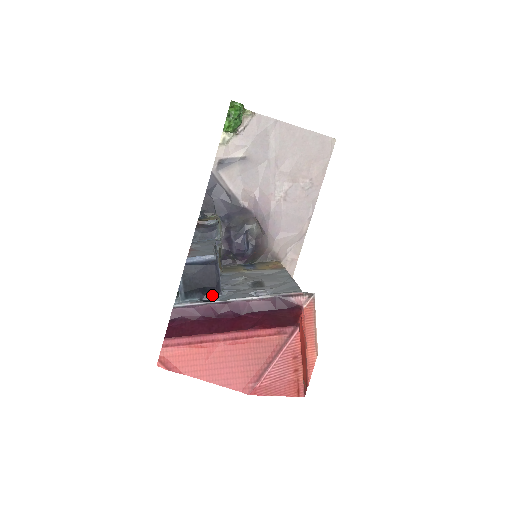
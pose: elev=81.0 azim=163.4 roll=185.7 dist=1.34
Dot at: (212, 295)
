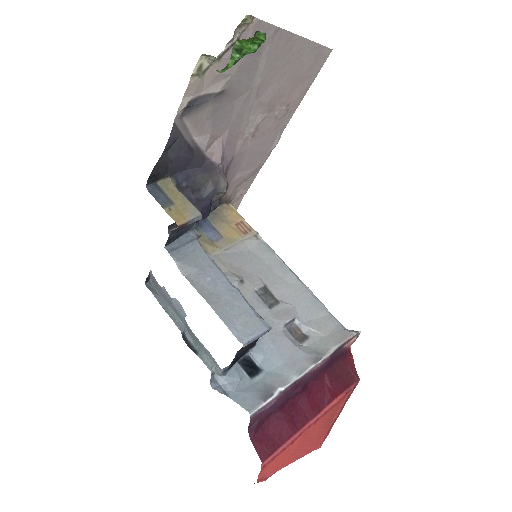
Dot at: (248, 350)
